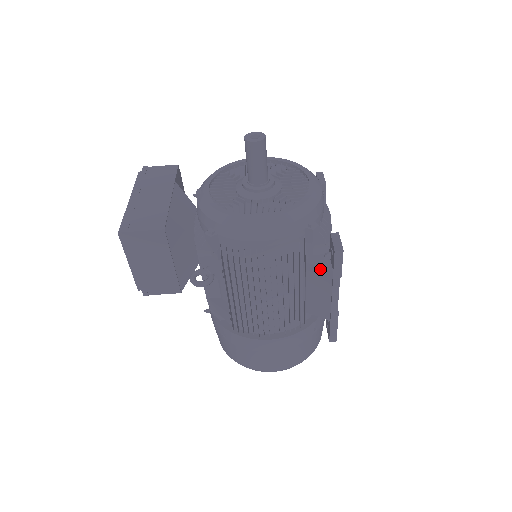
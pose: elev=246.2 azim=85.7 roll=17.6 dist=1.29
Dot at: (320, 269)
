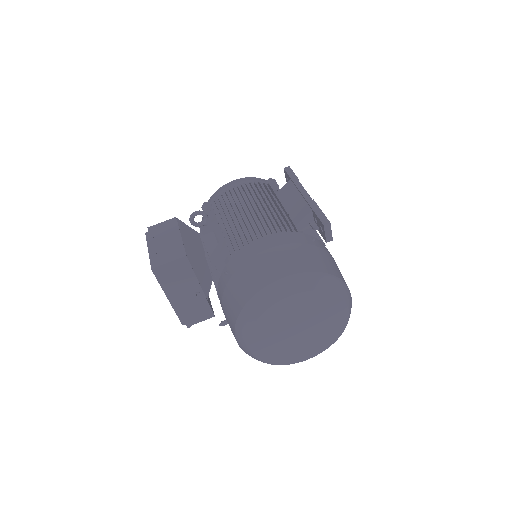
Dot at: (284, 188)
